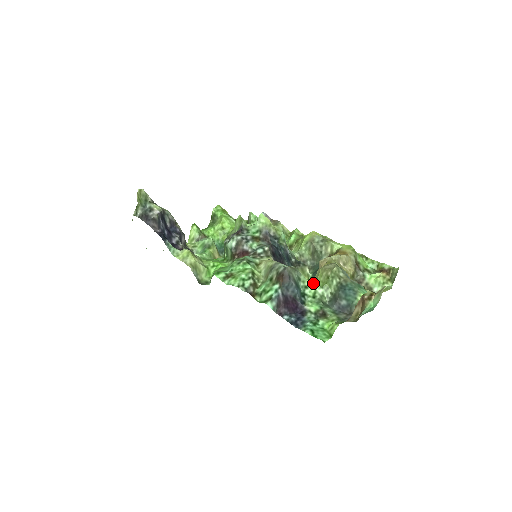
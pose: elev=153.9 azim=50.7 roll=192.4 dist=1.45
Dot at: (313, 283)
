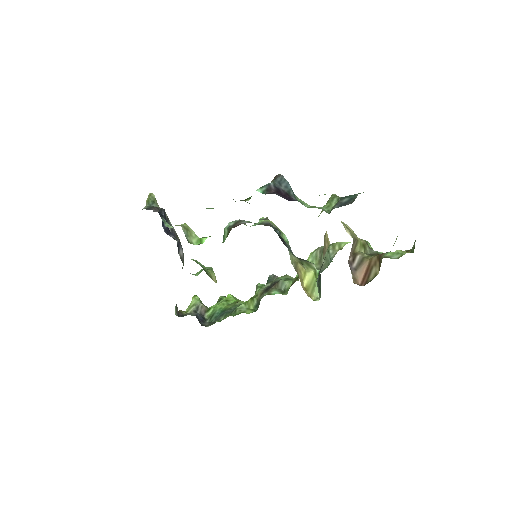
Dot at: occluded
